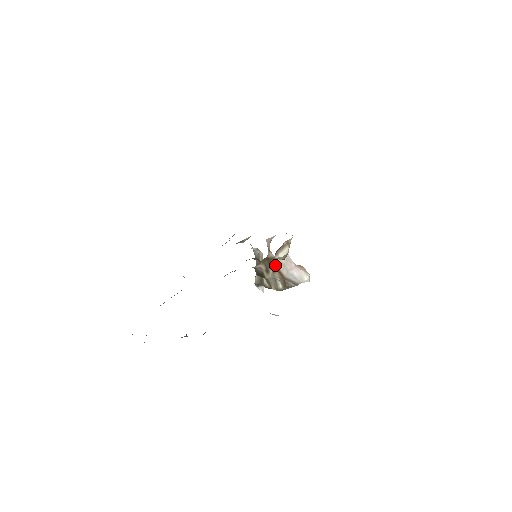
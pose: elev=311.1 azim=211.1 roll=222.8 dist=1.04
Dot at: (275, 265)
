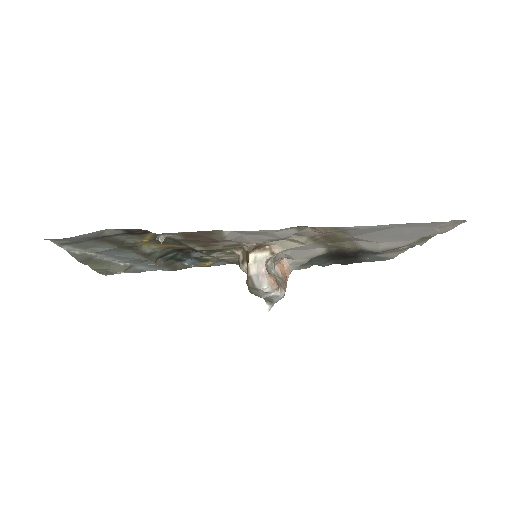
Dot at: (249, 259)
